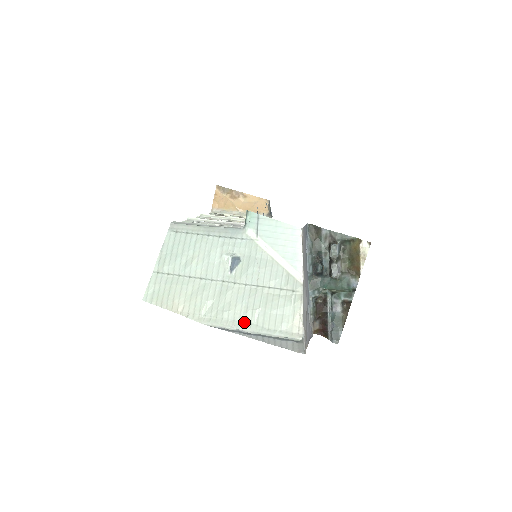
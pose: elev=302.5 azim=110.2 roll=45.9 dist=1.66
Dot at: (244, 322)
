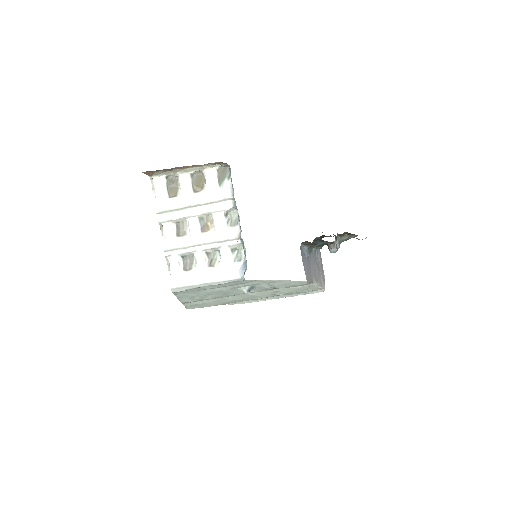
Dot at: (276, 296)
